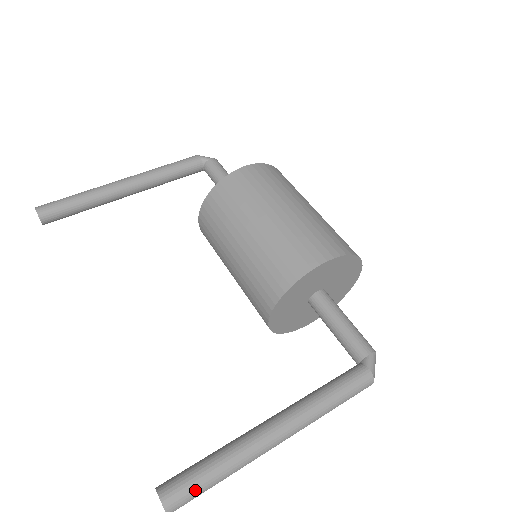
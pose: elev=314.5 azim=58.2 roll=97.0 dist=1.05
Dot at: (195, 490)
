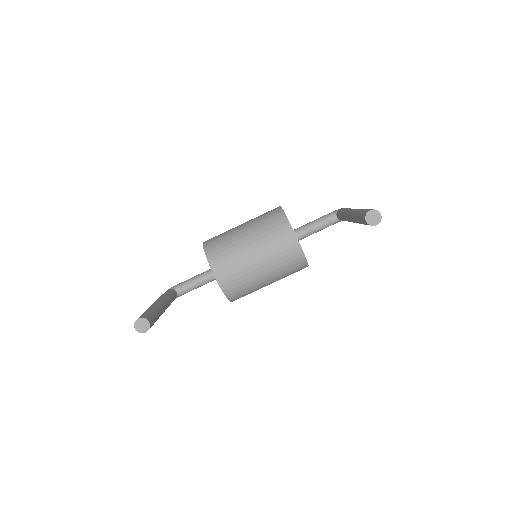
Dot at: occluded
